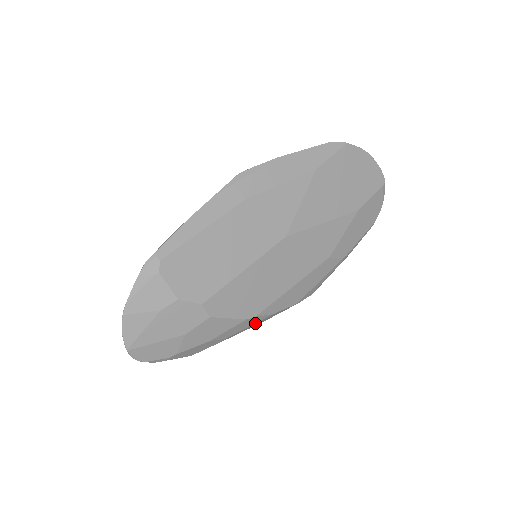
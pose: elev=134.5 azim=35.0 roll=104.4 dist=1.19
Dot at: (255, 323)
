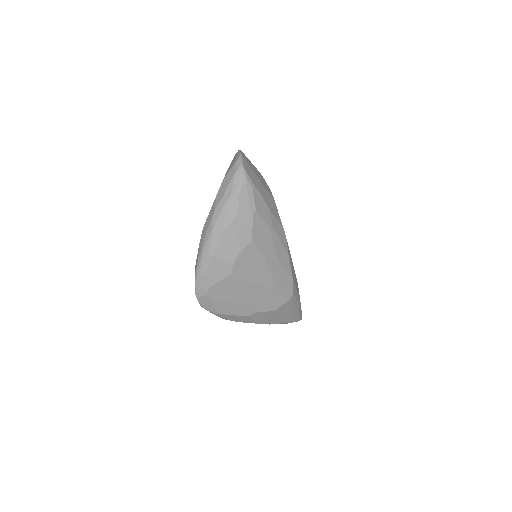
Dot at: (282, 244)
